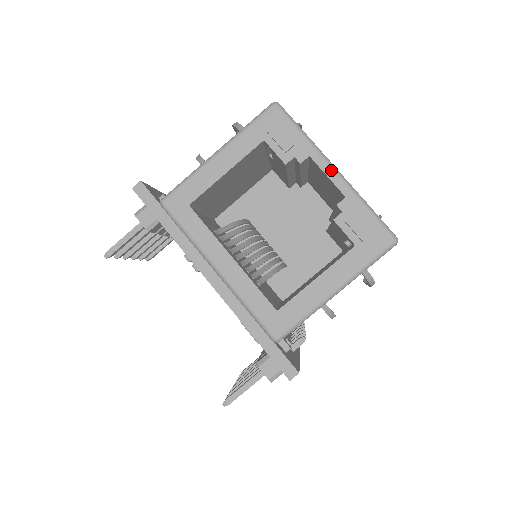
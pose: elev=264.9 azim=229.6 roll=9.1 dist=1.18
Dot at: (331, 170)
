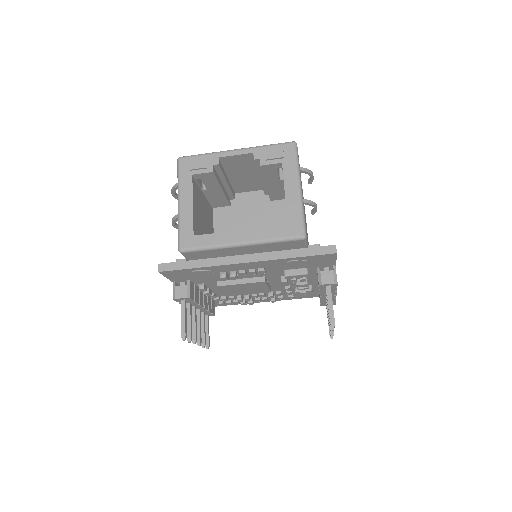
Dot at: (234, 152)
